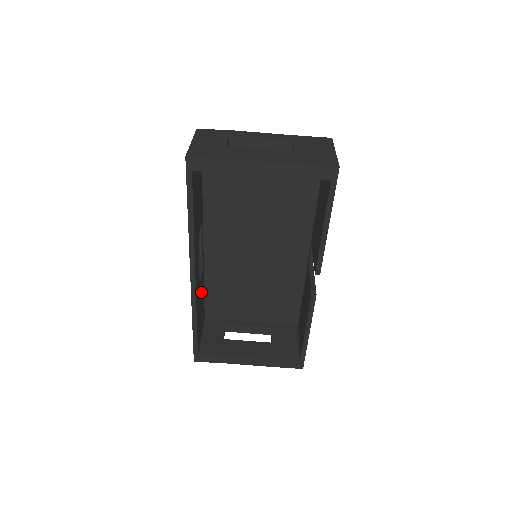
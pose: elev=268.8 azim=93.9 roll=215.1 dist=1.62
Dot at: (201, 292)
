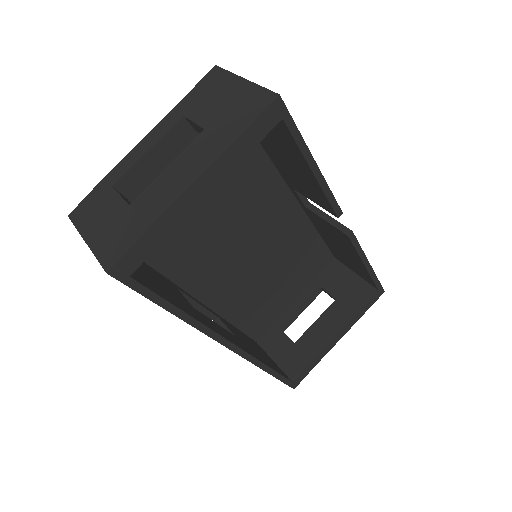
Dot at: occluded
